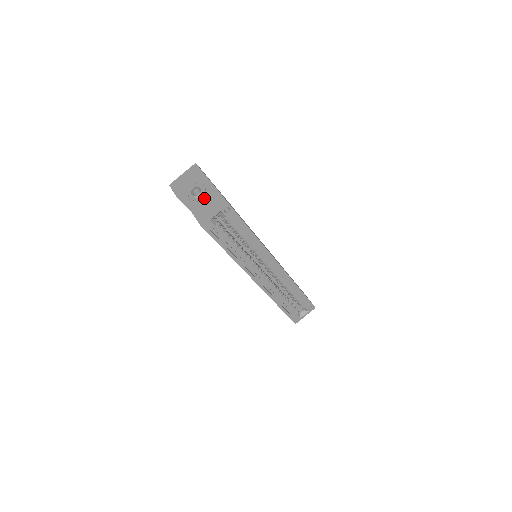
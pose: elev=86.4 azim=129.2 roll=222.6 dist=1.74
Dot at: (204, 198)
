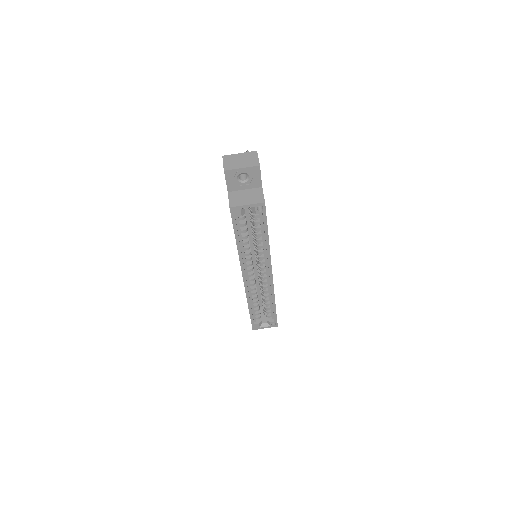
Dot at: (246, 186)
